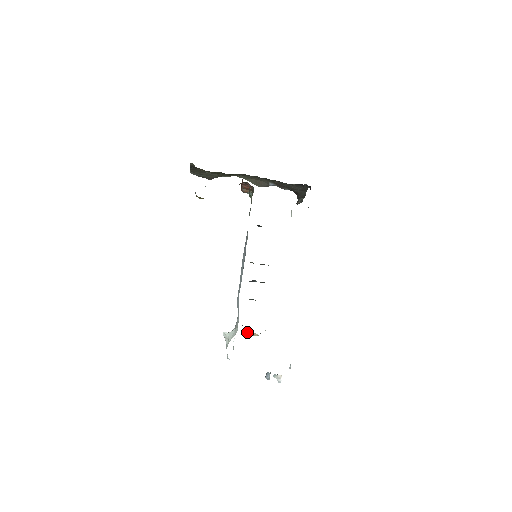
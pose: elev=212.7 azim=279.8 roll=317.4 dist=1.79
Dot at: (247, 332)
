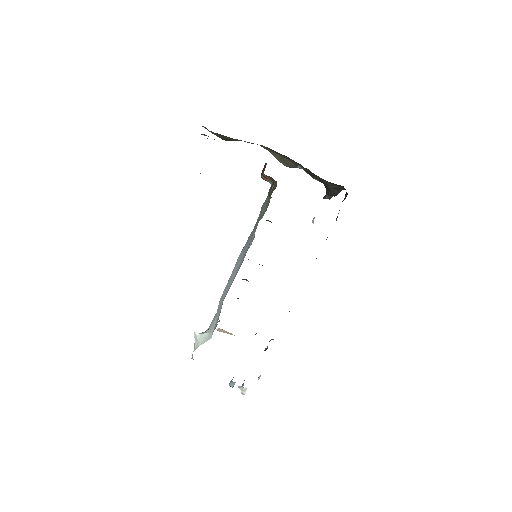
Dot at: (222, 329)
